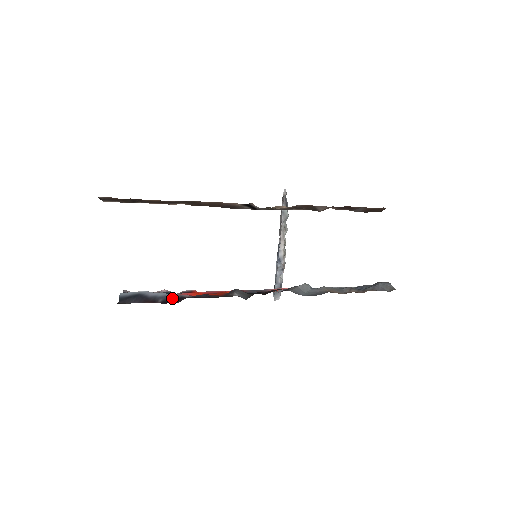
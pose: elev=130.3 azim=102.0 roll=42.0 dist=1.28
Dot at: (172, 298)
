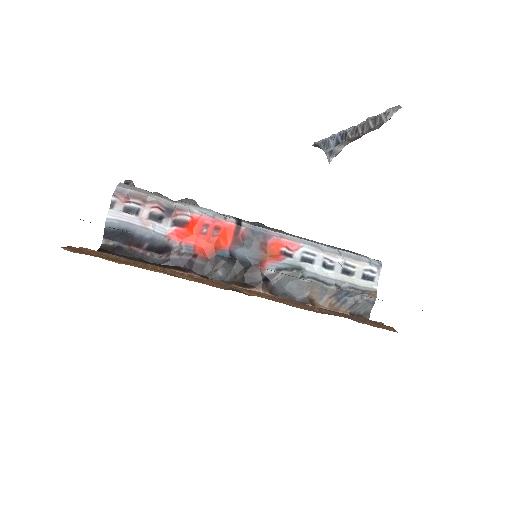
Dot at: (158, 245)
